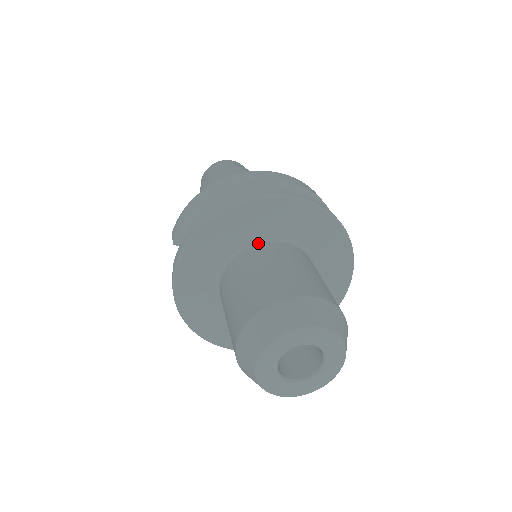
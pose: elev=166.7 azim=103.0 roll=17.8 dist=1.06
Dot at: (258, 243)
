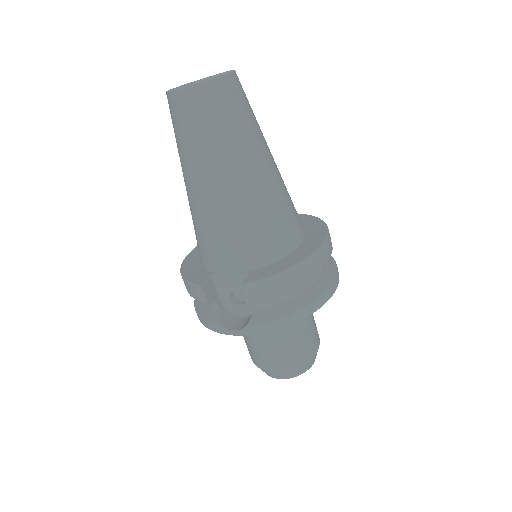
Dot at: occluded
